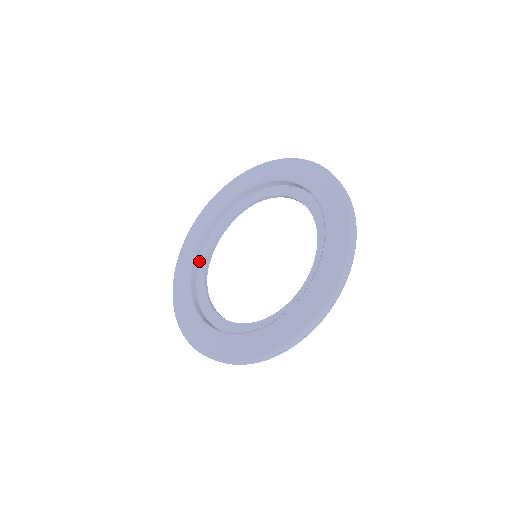
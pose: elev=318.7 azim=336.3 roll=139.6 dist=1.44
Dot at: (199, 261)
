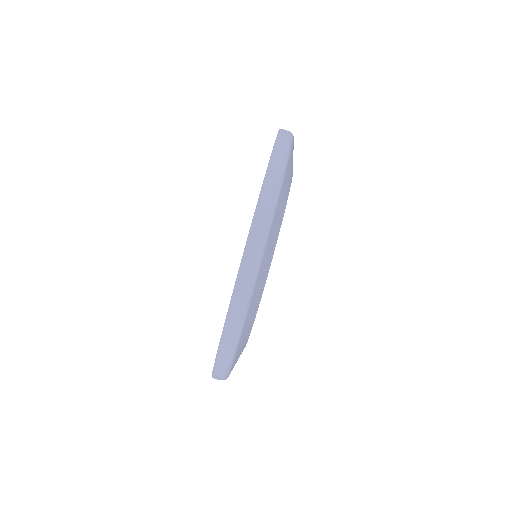
Dot at: occluded
